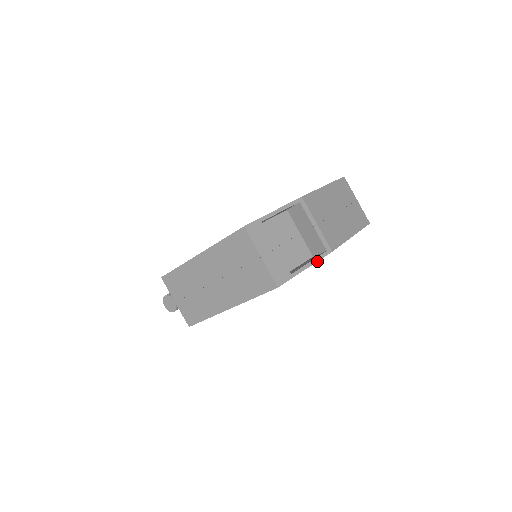
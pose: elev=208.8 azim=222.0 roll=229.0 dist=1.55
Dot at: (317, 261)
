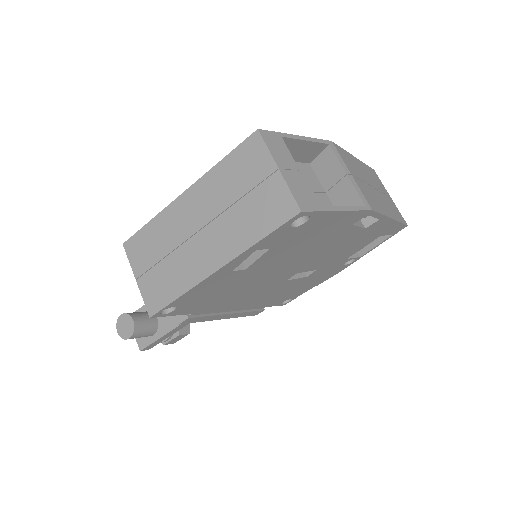
Dot at: (353, 210)
